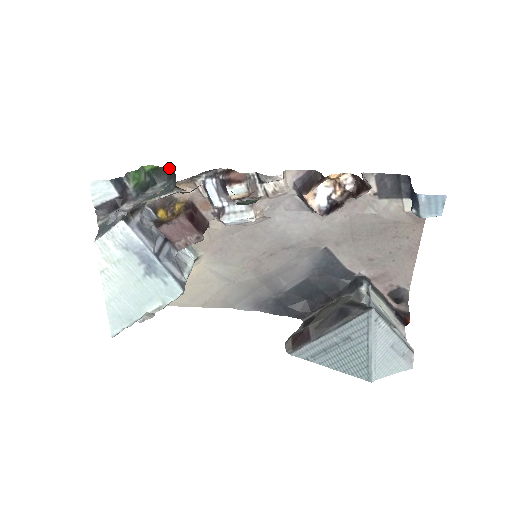
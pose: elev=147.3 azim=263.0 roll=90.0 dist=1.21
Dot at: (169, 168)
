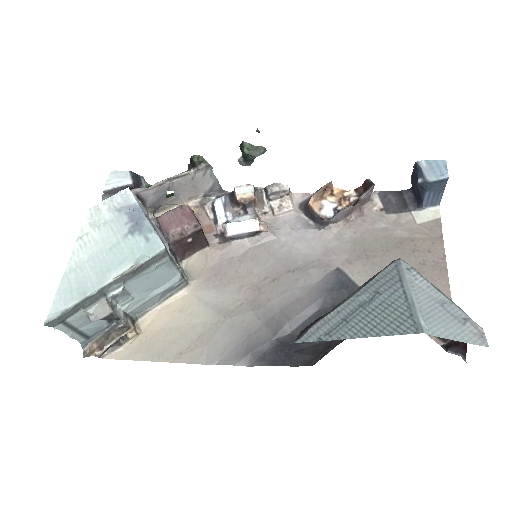
Dot at: occluded
